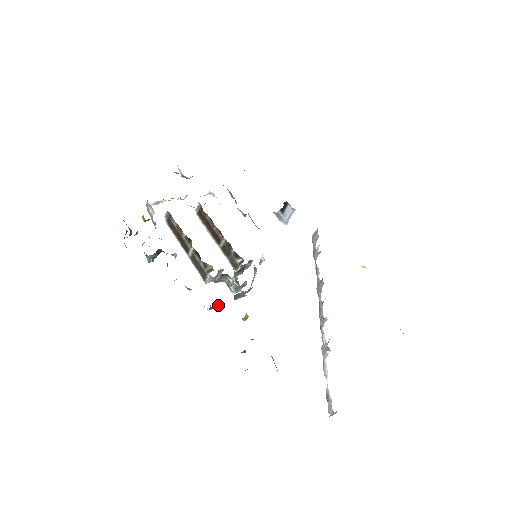
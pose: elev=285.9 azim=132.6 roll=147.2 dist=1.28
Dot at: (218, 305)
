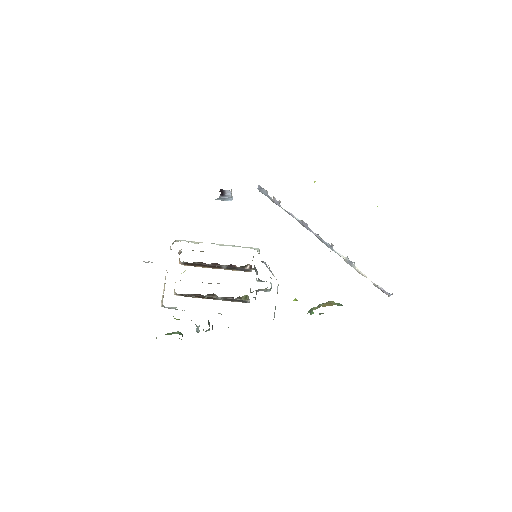
Dot at: occluded
